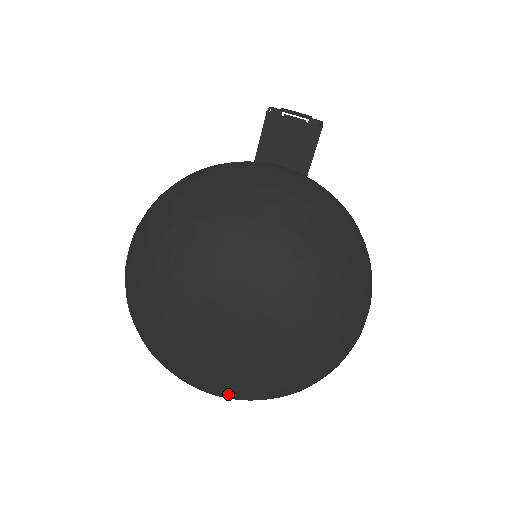
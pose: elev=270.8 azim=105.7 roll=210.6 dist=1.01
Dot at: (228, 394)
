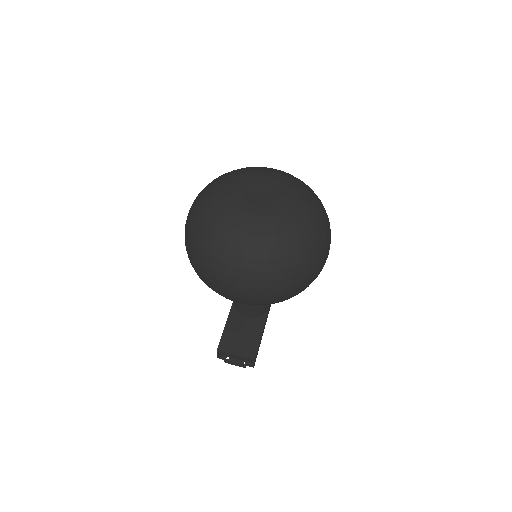
Dot at: (256, 234)
